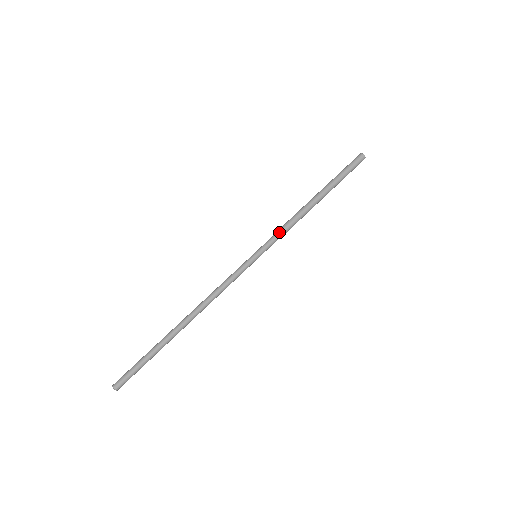
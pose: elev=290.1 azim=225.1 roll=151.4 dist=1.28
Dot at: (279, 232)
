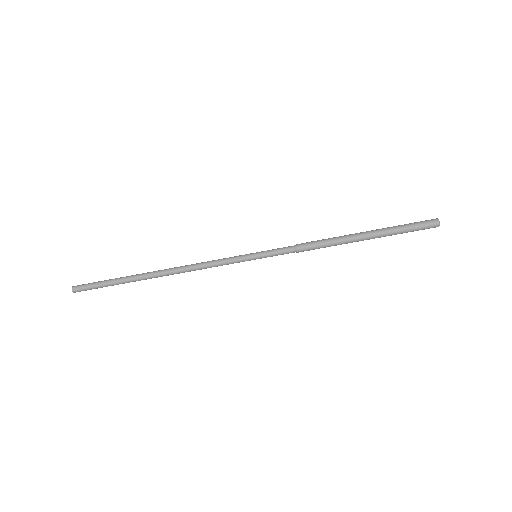
Dot at: (293, 252)
